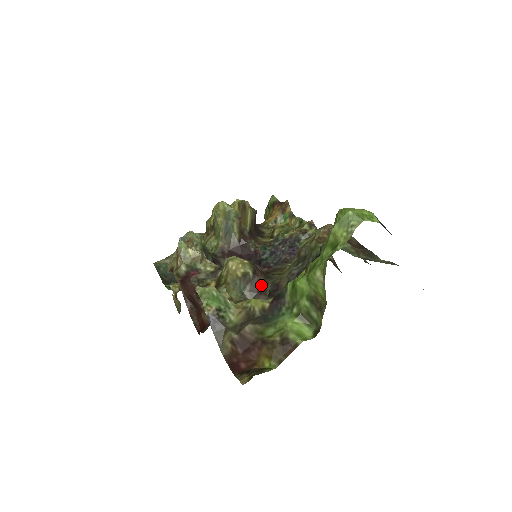
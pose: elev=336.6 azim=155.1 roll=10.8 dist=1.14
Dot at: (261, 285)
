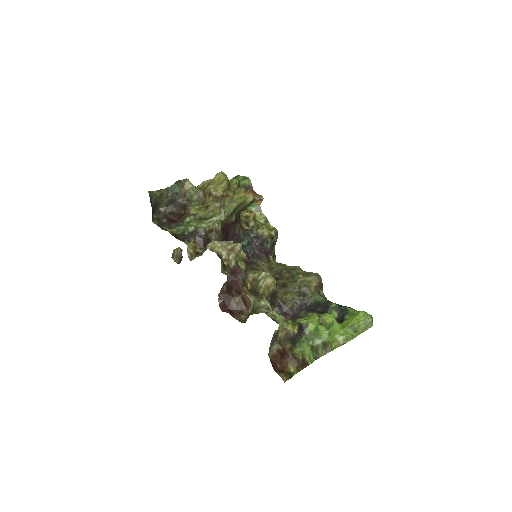
Dot at: (274, 298)
